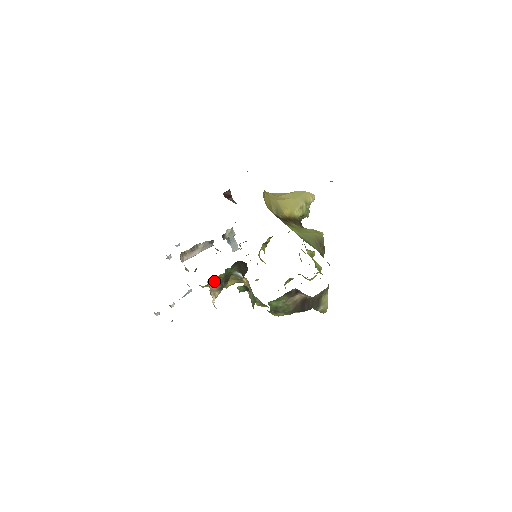
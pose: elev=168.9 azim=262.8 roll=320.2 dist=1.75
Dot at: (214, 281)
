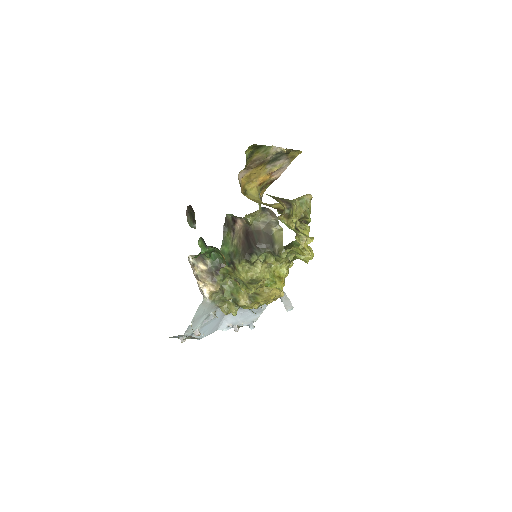
Dot at: (200, 264)
